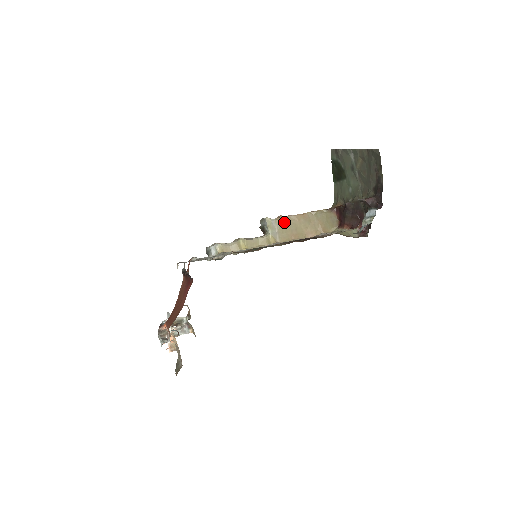
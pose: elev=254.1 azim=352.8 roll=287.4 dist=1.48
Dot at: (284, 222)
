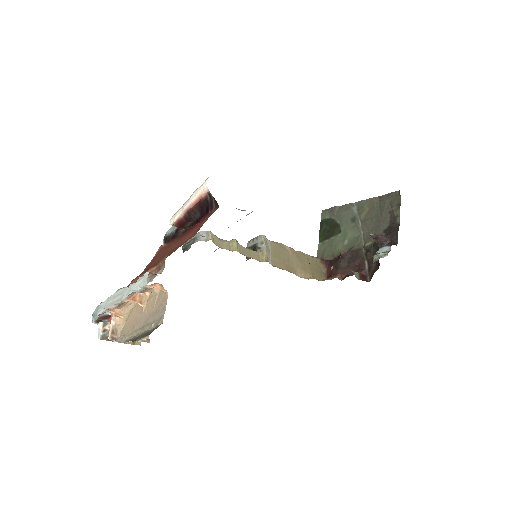
Dot at: (278, 247)
